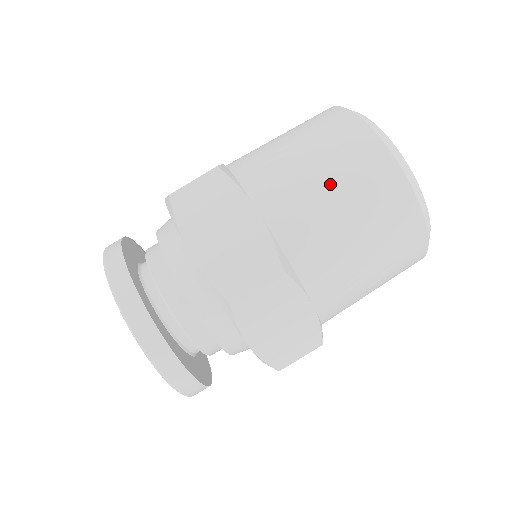
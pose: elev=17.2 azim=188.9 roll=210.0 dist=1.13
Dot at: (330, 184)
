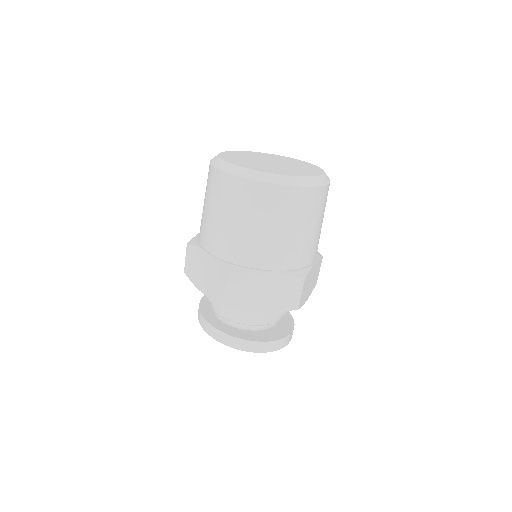
Dot at: (219, 213)
